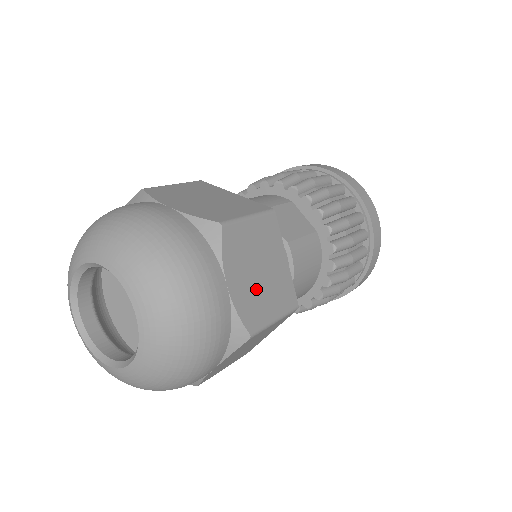
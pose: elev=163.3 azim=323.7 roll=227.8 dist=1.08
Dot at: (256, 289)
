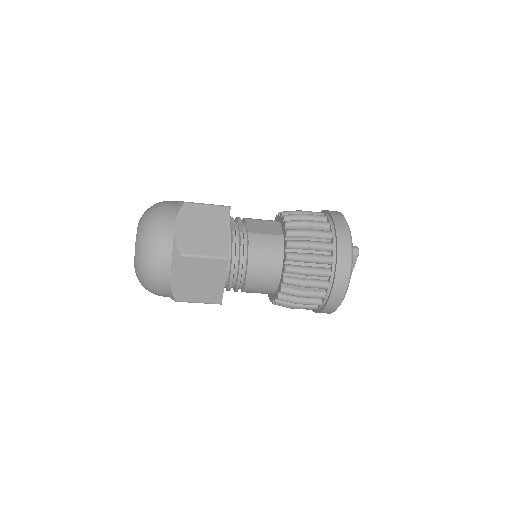
Dot at: (195, 236)
